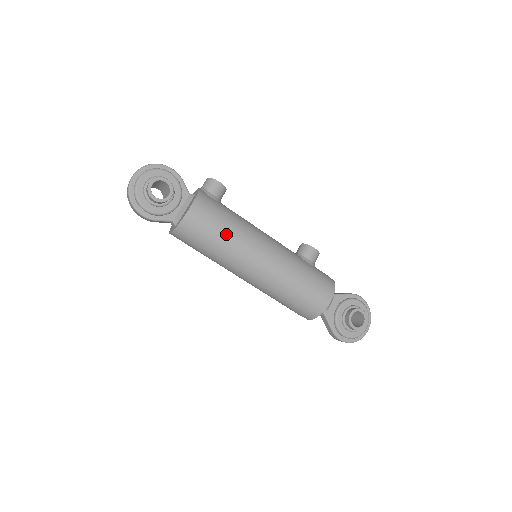
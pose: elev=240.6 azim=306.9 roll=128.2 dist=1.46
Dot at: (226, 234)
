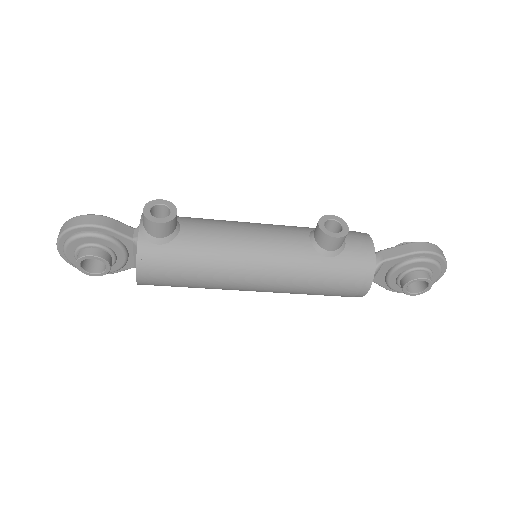
Dot at: (196, 283)
